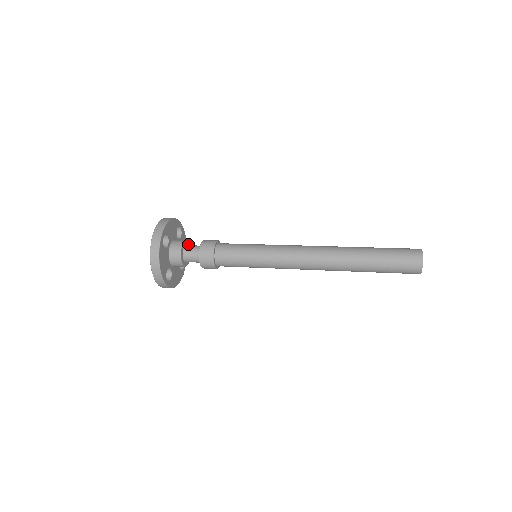
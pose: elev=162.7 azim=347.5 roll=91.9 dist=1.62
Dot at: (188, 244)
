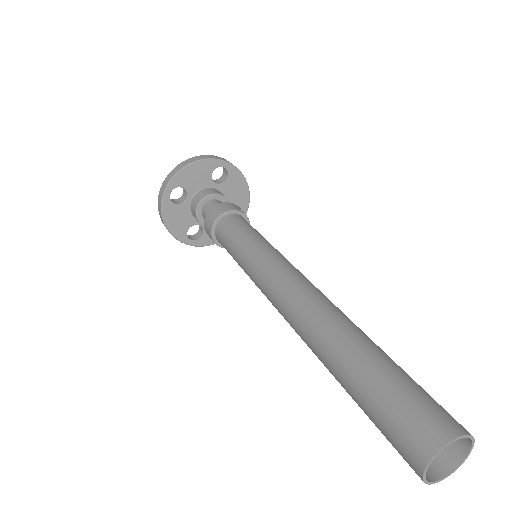
Dot at: (220, 197)
